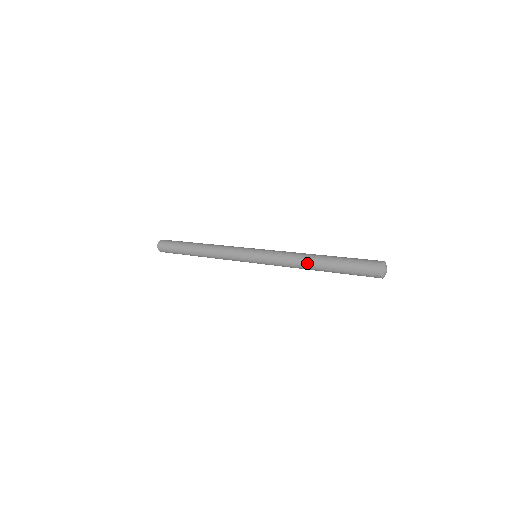
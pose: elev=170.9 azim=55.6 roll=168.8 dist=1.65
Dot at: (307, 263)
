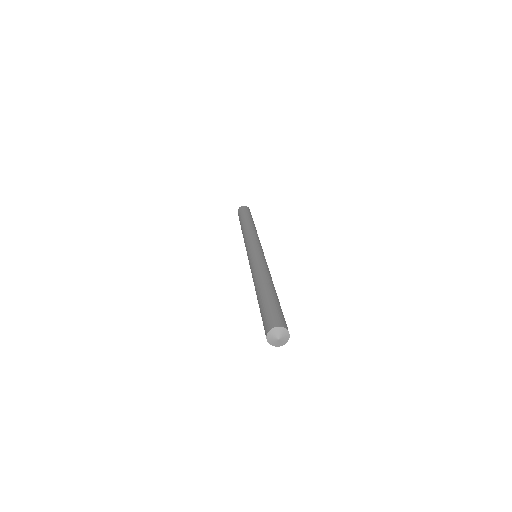
Dot at: occluded
